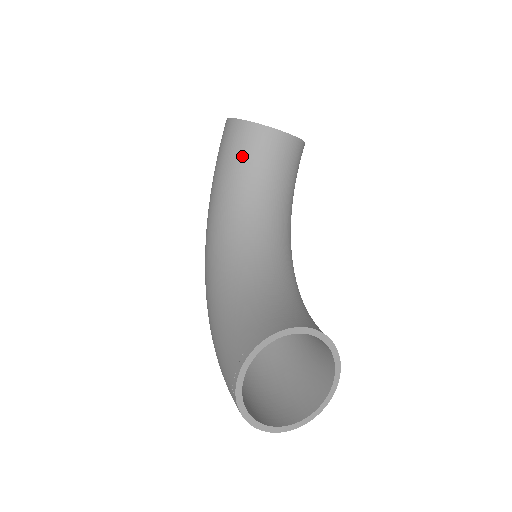
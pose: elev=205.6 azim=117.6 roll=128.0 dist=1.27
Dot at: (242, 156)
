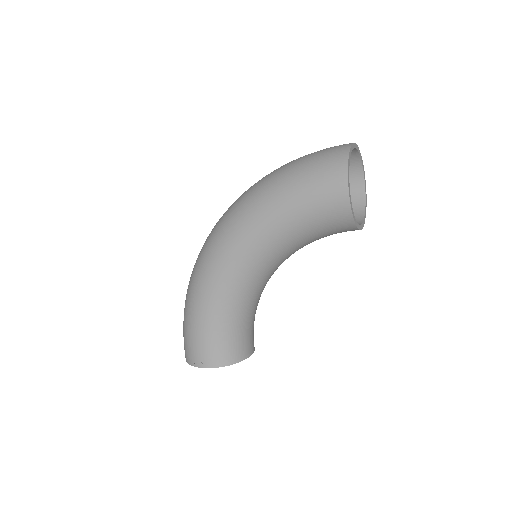
Dot at: (320, 228)
